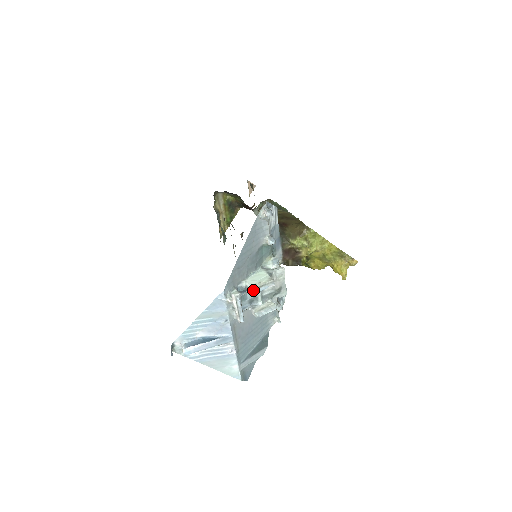
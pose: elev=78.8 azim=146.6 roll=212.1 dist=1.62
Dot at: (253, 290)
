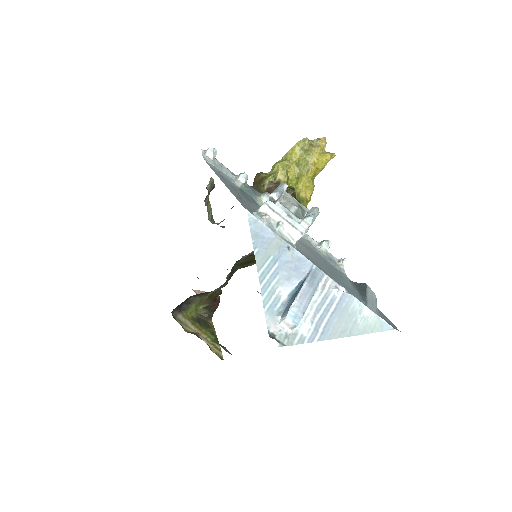
Dot at: (273, 193)
